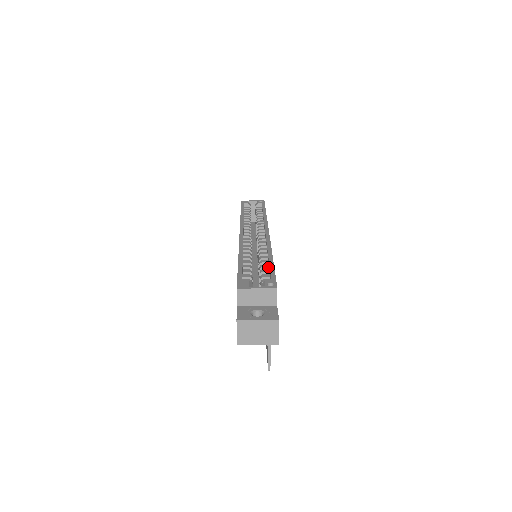
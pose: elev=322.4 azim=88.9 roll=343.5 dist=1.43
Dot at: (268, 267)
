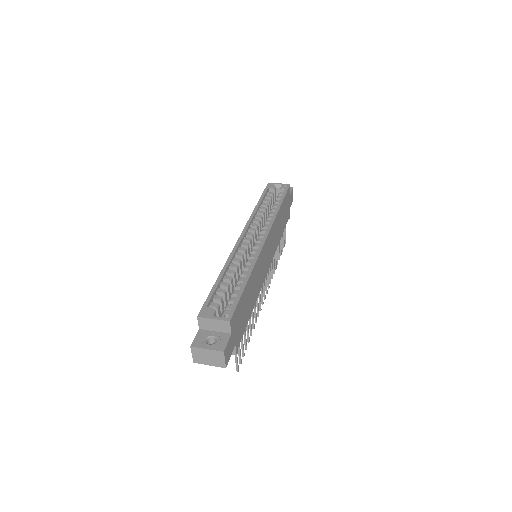
Dot at: occluded
